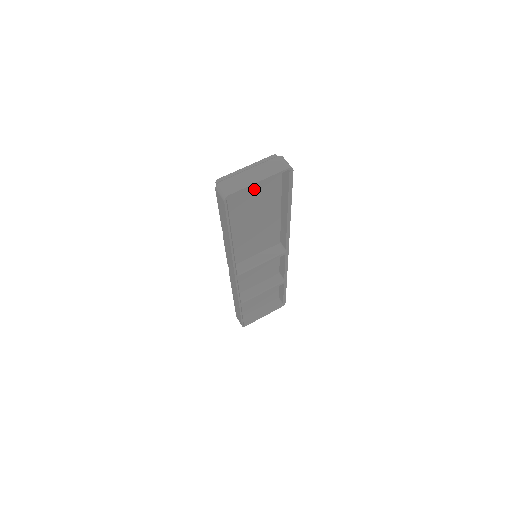
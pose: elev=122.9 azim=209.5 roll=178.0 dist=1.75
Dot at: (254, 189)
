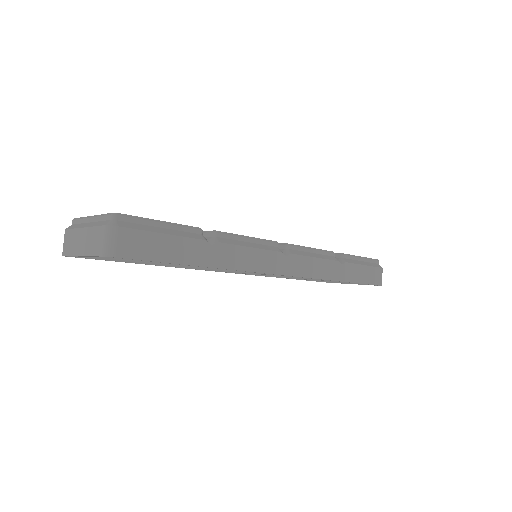
Dot at: occluded
